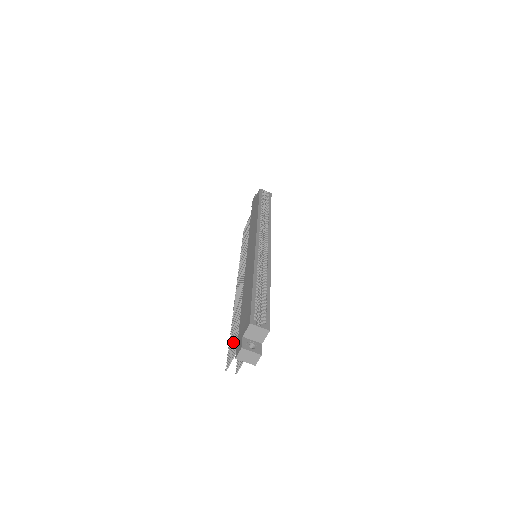
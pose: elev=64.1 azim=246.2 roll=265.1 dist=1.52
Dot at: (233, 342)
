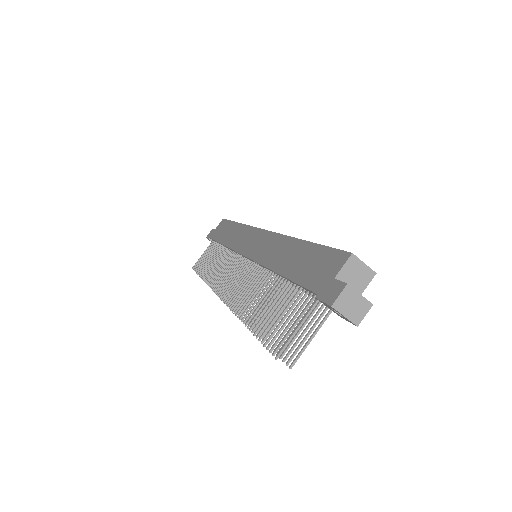
Dot at: (275, 323)
